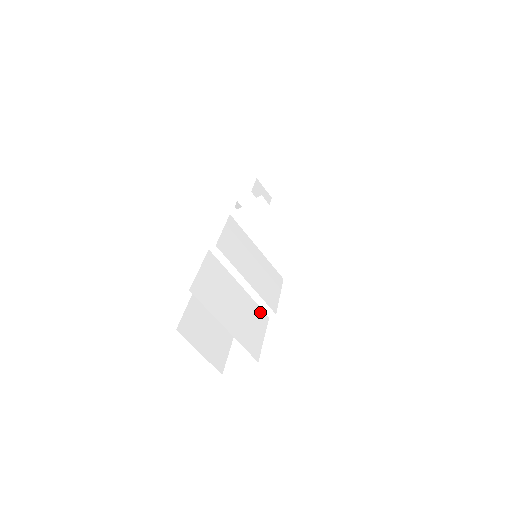
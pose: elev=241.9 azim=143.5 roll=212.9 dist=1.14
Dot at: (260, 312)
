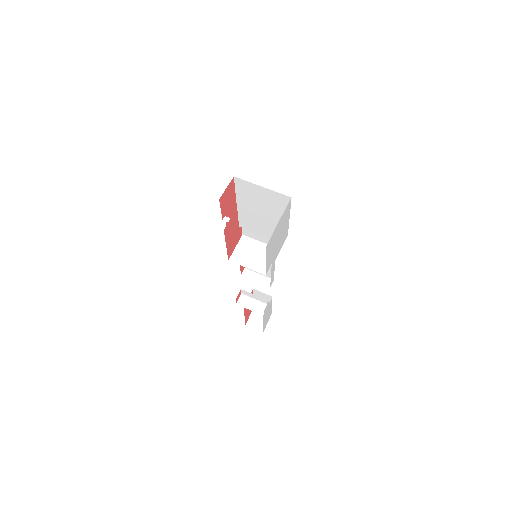
Dot at: (269, 237)
